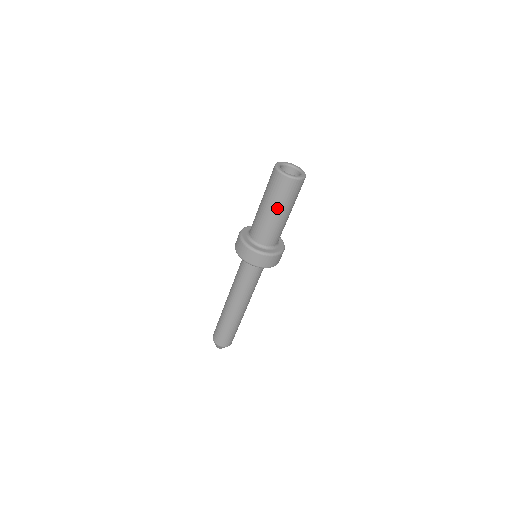
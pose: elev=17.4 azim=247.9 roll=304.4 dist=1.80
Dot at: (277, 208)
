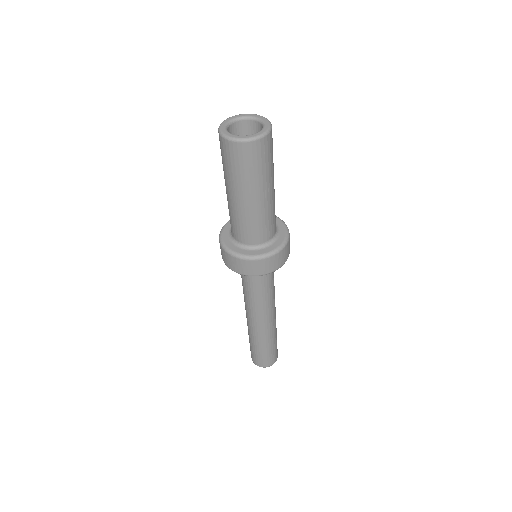
Dot at: (228, 185)
